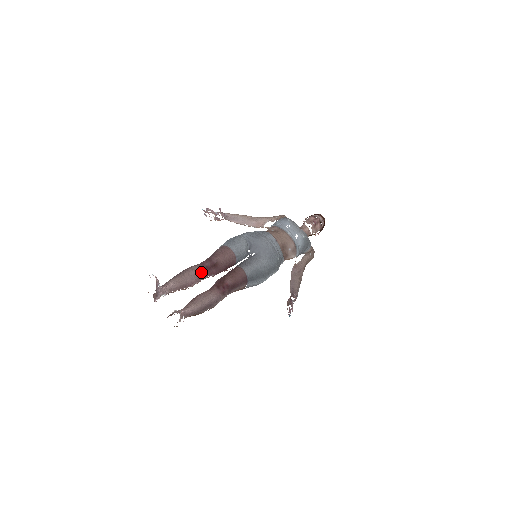
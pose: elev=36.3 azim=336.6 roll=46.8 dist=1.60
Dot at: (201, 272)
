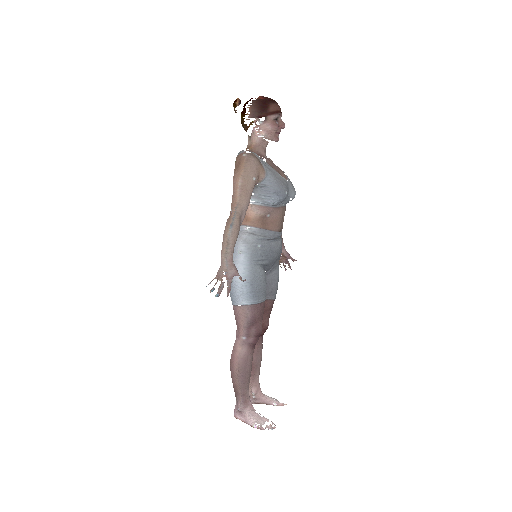
Dot at: occluded
